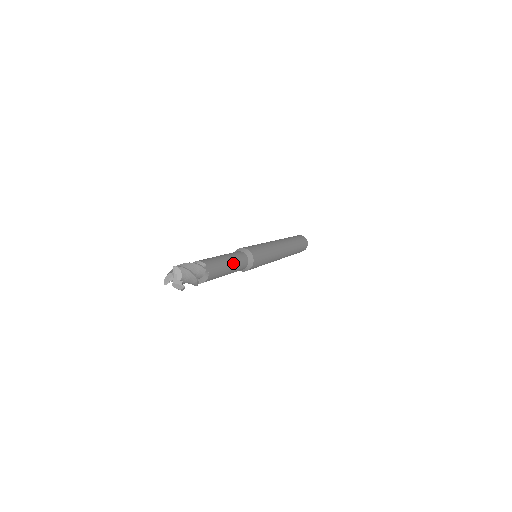
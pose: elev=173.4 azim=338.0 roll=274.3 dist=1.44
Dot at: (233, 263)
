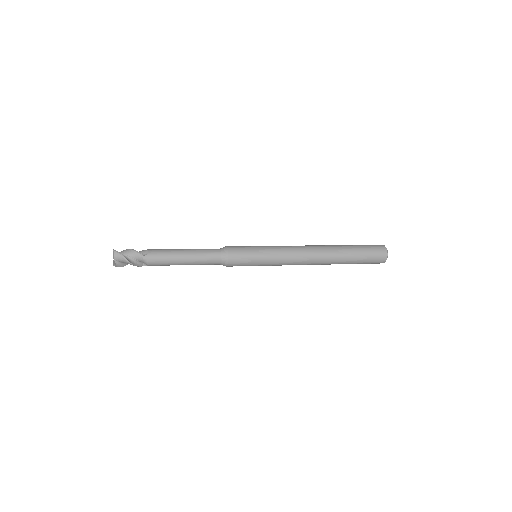
Dot at: (191, 257)
